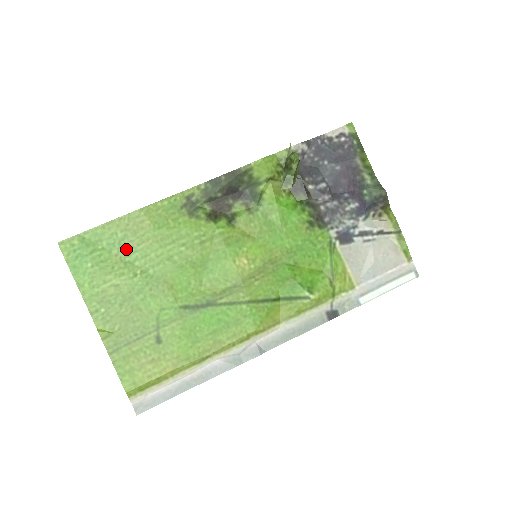
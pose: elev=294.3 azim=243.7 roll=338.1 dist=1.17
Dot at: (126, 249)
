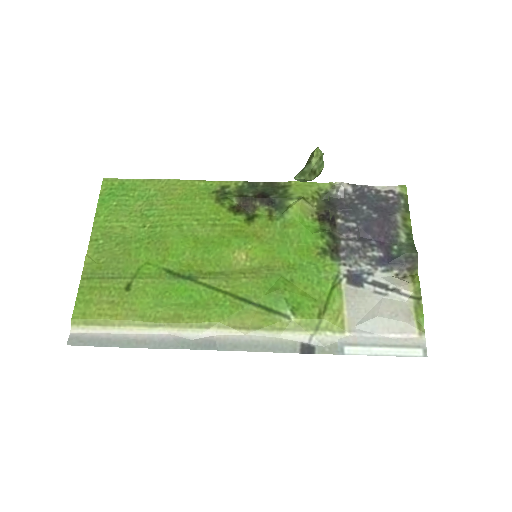
Dot at: (150, 204)
